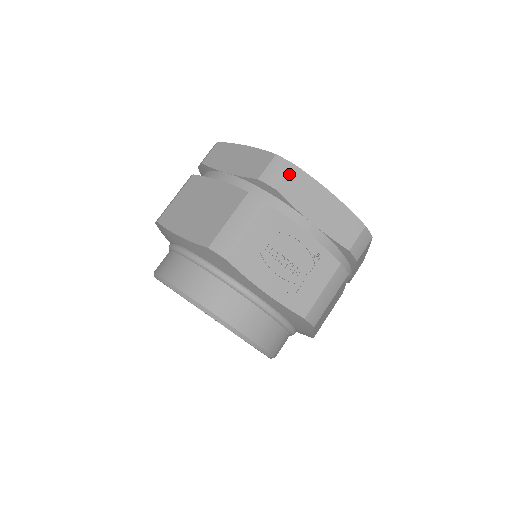
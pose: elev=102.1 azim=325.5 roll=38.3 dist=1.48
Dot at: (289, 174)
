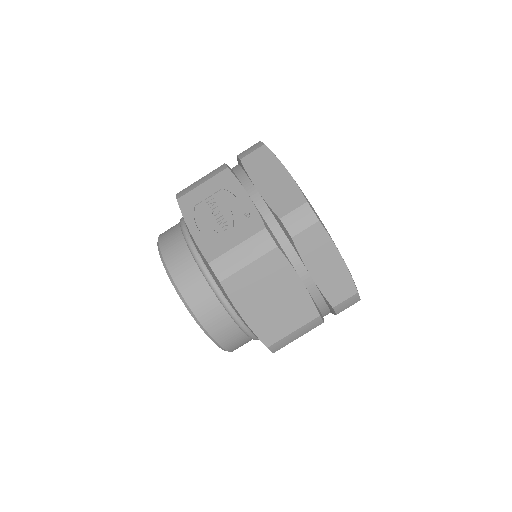
Dot at: (256, 150)
